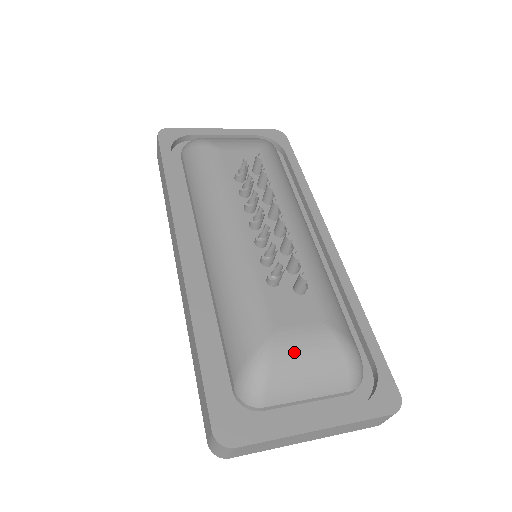
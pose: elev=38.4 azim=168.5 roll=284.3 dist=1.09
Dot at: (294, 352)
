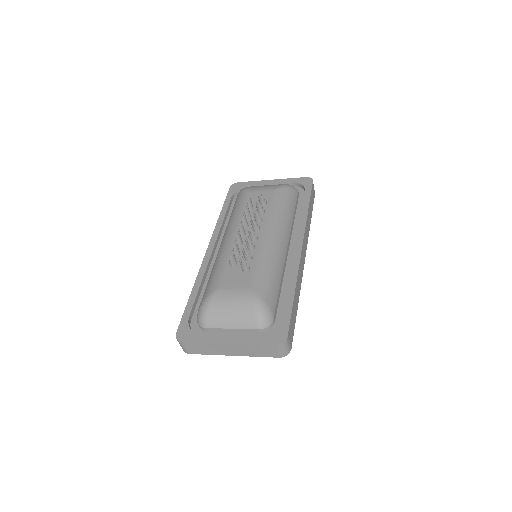
Dot at: (224, 300)
